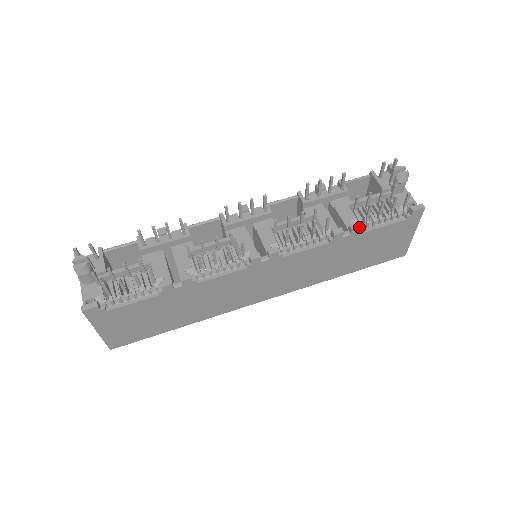
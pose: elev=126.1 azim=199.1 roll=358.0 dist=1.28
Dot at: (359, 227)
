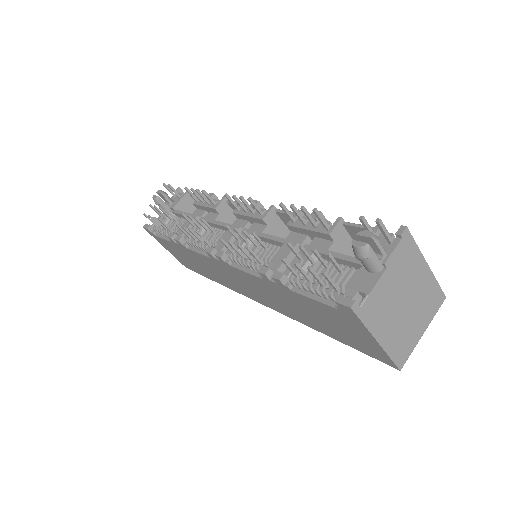
Dot at: (278, 279)
